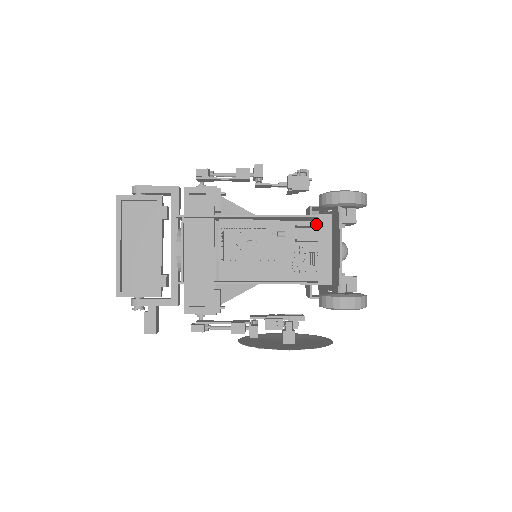
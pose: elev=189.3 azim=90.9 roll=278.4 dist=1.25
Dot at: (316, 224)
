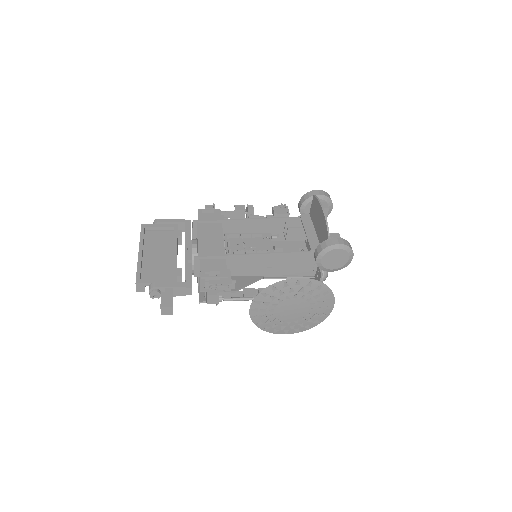
Dot at: occluded
